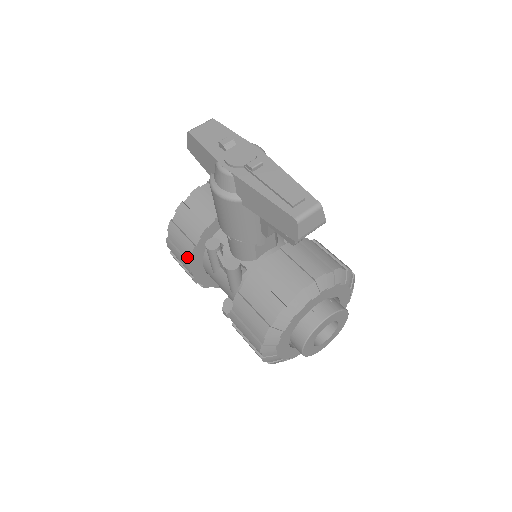
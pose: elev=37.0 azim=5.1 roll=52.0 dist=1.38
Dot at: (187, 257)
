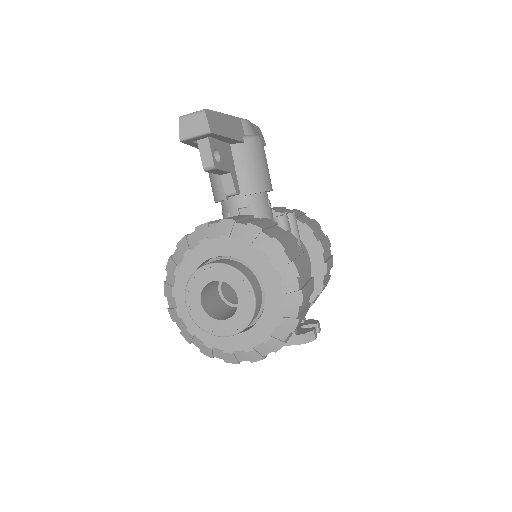
Dot at: occluded
